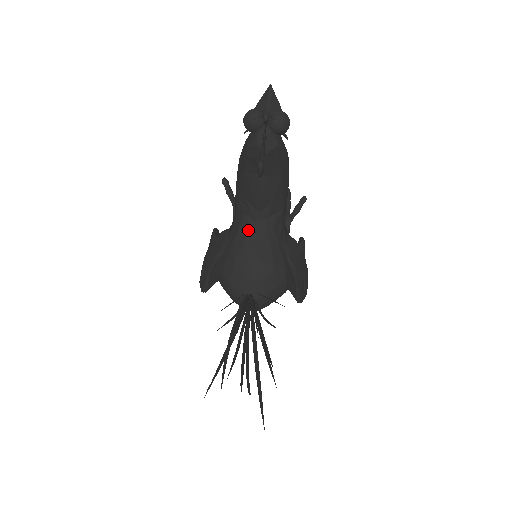
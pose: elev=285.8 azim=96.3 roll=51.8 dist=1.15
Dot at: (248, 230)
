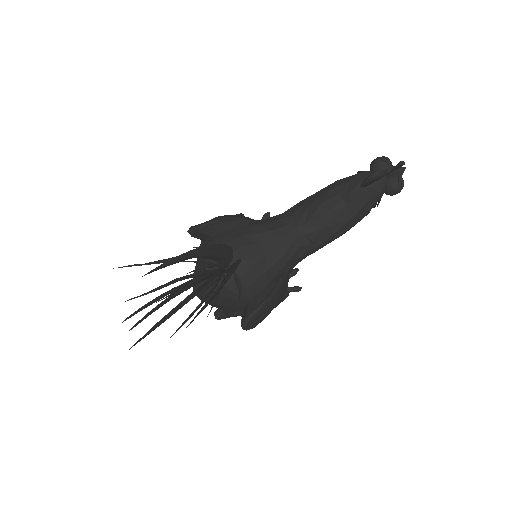
Dot at: (283, 227)
